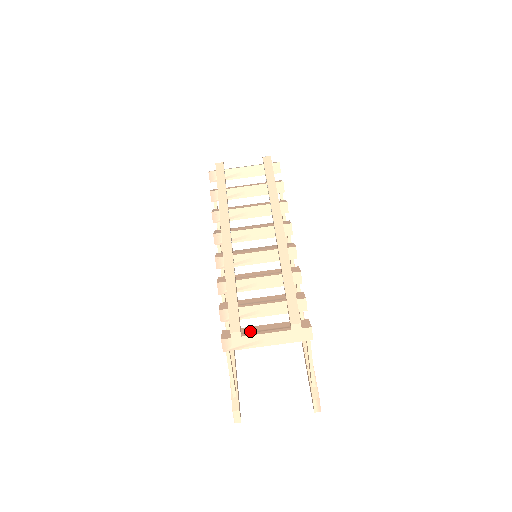
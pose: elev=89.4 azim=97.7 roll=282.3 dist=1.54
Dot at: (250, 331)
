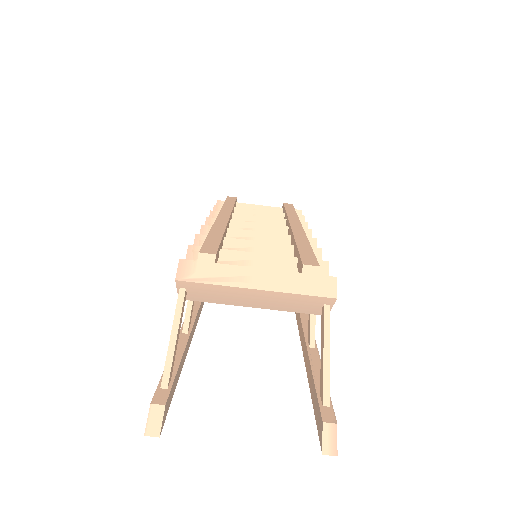
Dot at: occluded
